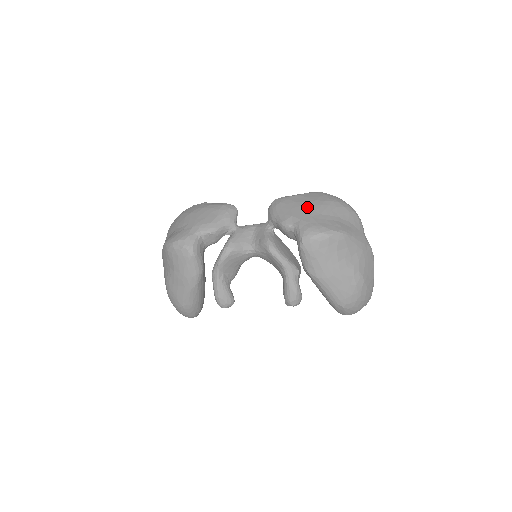
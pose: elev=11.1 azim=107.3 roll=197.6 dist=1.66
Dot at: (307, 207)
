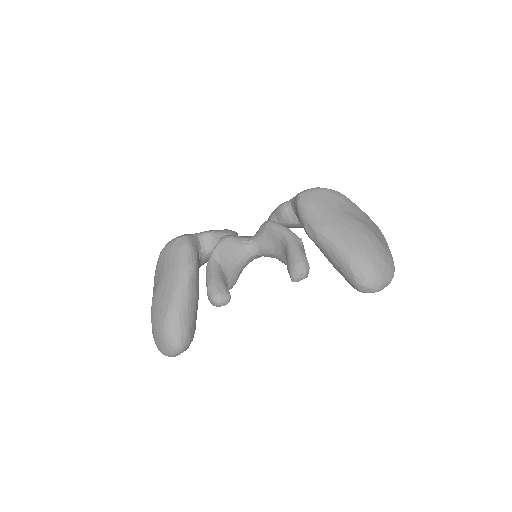
Dot at: occluded
